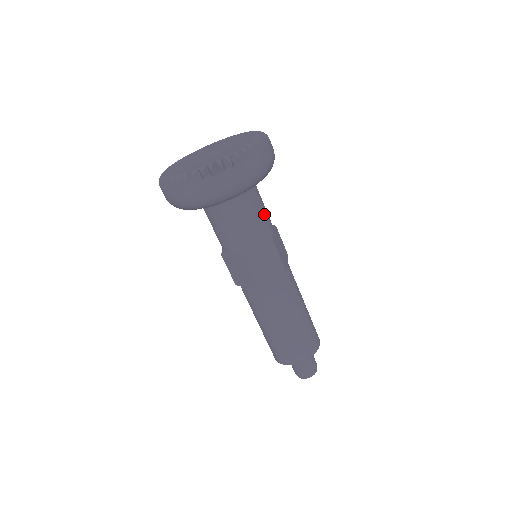
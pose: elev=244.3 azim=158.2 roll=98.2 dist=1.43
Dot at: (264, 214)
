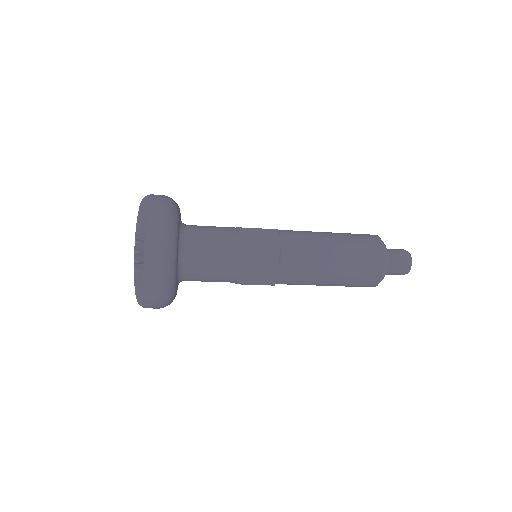
Dot at: (213, 275)
